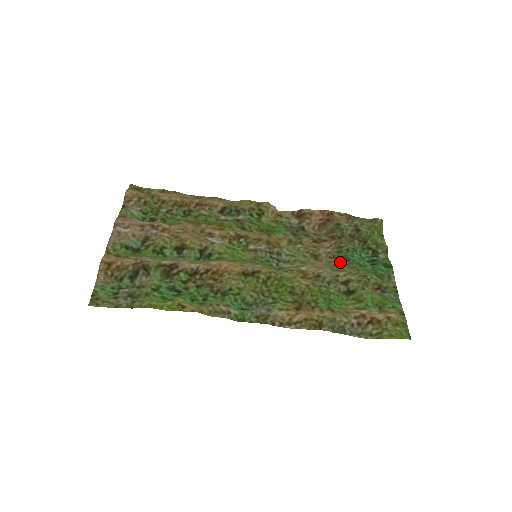
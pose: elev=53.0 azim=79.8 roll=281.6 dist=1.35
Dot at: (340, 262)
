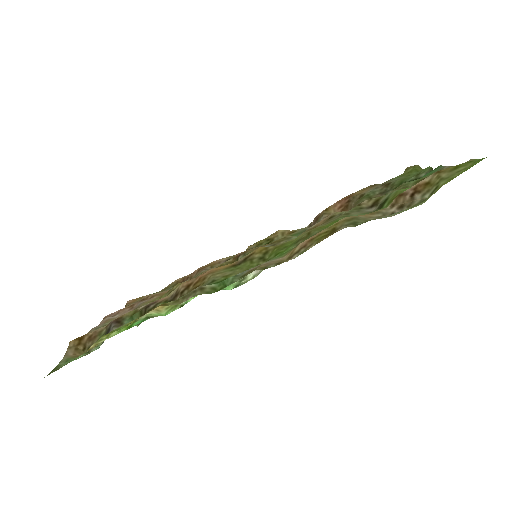
Dot at: occluded
